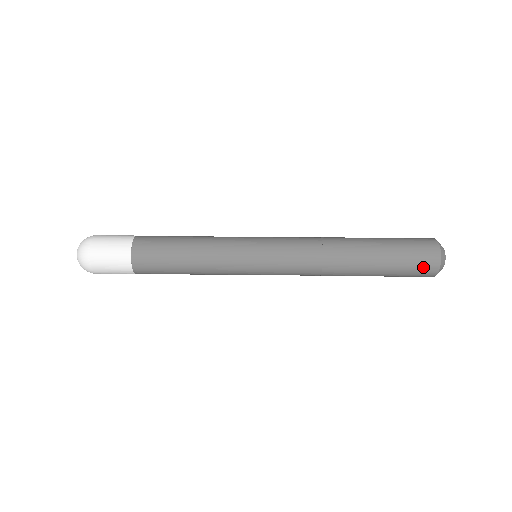
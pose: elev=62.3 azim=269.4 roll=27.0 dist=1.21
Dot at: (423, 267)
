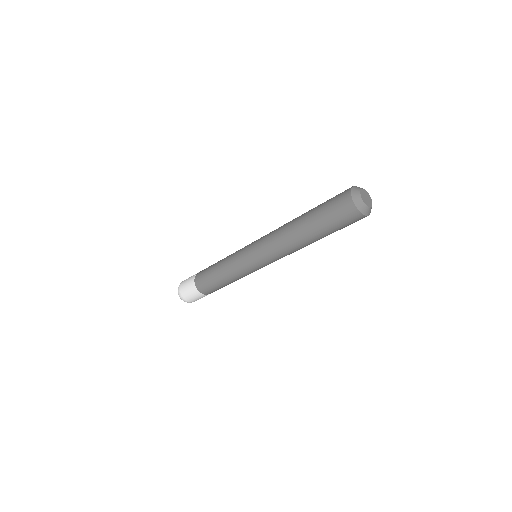
Dot at: (345, 215)
